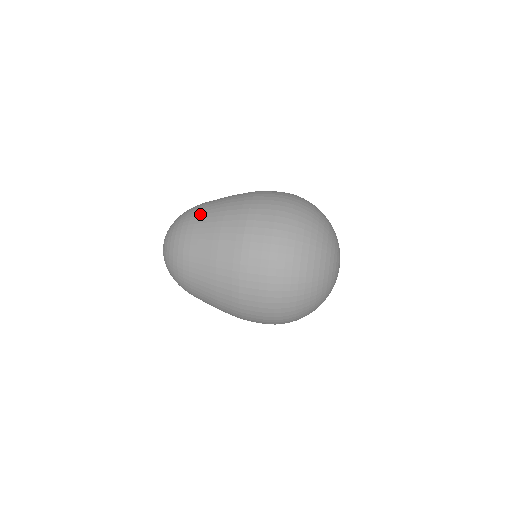
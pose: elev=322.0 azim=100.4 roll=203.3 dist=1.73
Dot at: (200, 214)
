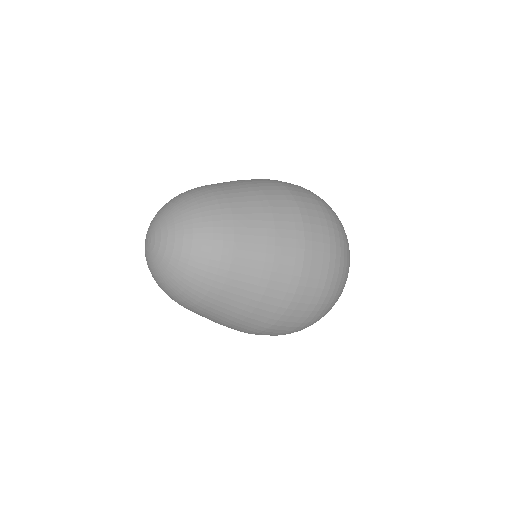
Dot at: (223, 187)
